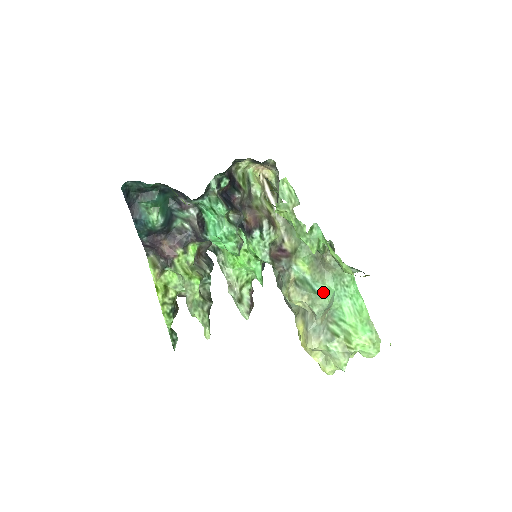
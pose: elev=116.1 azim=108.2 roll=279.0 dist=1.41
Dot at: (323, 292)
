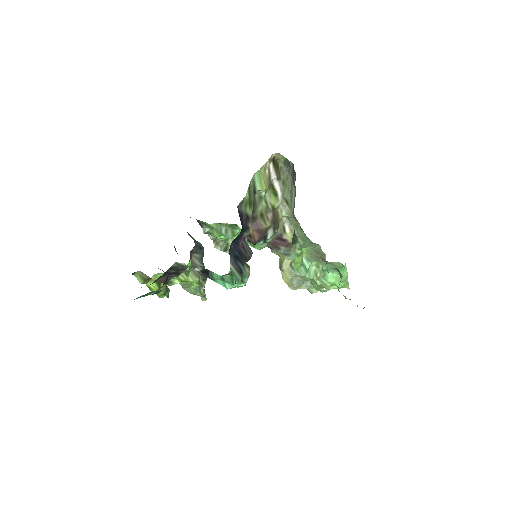
Dot at: occluded
